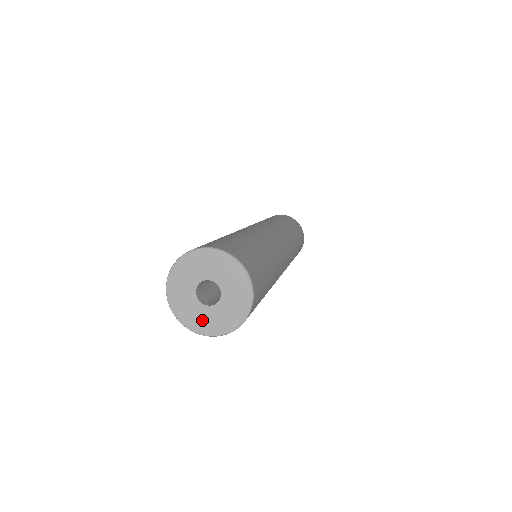
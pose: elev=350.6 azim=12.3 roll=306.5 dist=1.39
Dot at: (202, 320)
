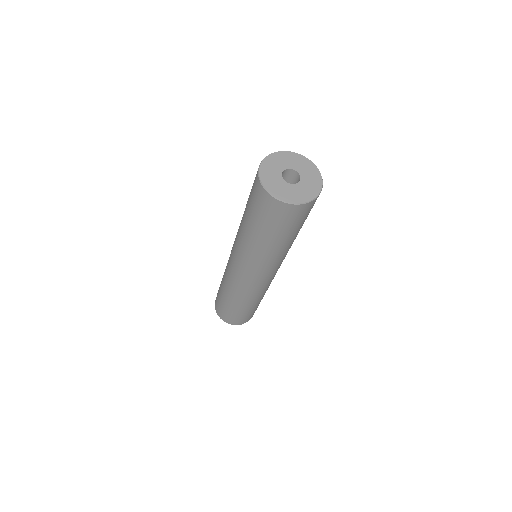
Dot at: (288, 193)
